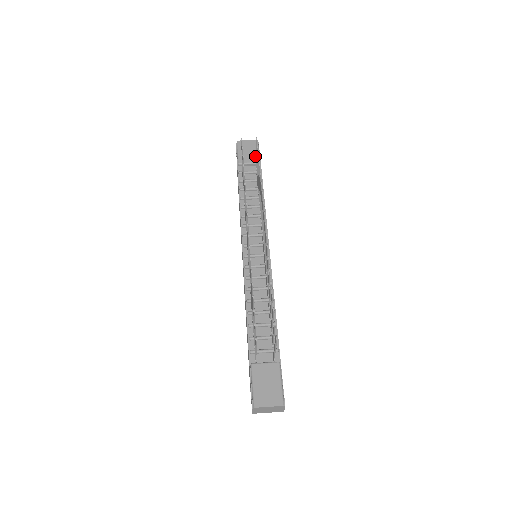
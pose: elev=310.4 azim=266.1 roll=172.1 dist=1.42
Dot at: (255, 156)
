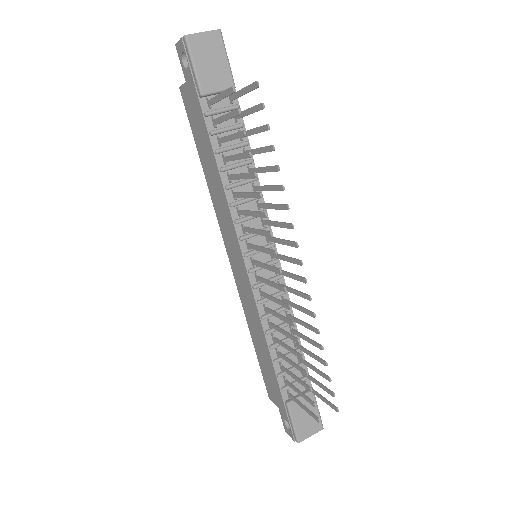
Dot at: (225, 73)
